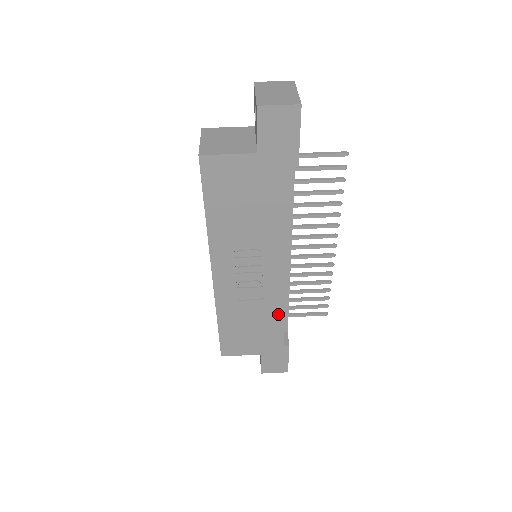
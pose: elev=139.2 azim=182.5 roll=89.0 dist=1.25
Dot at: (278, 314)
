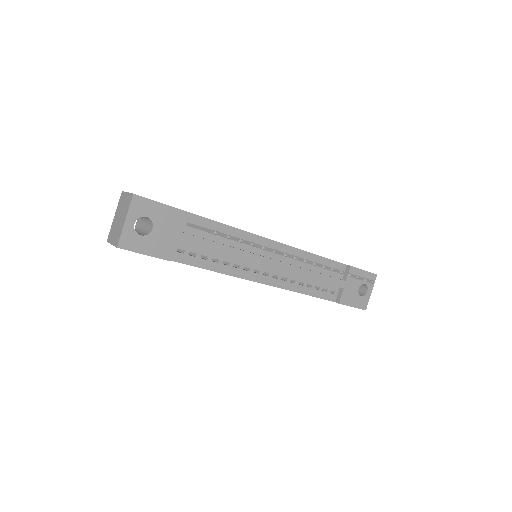
Dot at: occluded
